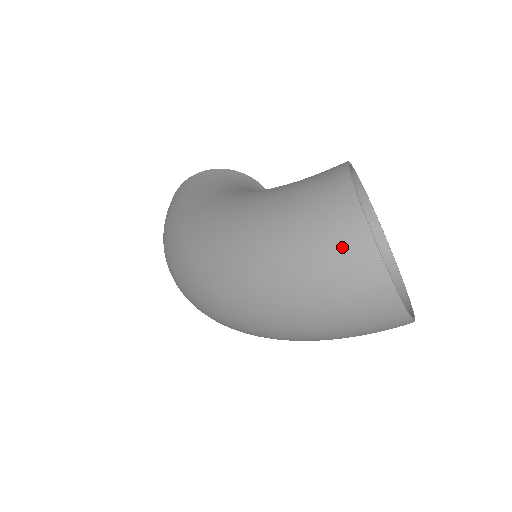
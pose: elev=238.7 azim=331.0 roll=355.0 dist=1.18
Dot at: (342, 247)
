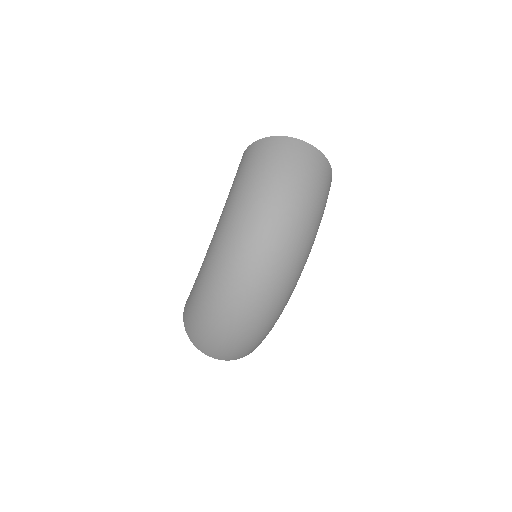
Dot at: (269, 148)
